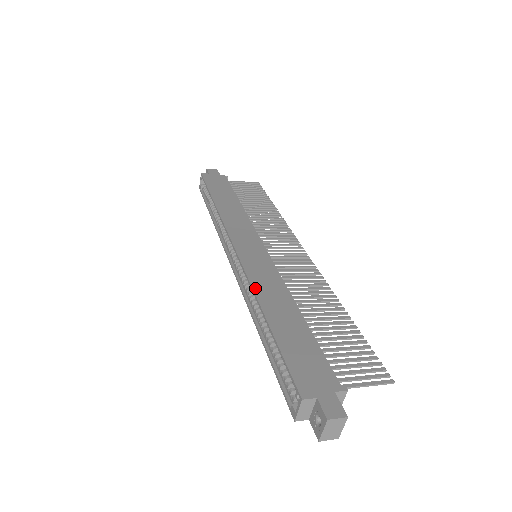
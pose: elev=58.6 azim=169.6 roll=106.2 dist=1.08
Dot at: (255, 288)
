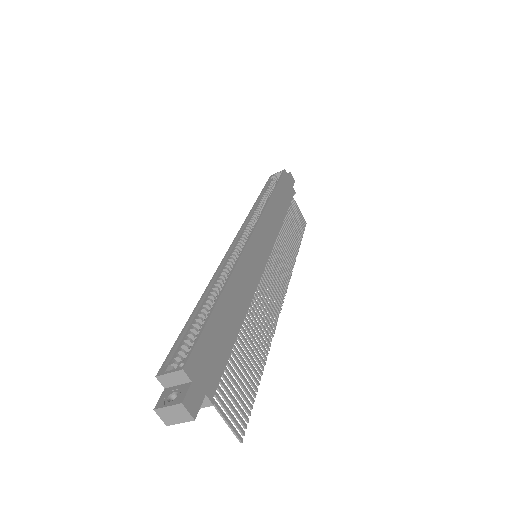
Dot at: (236, 270)
